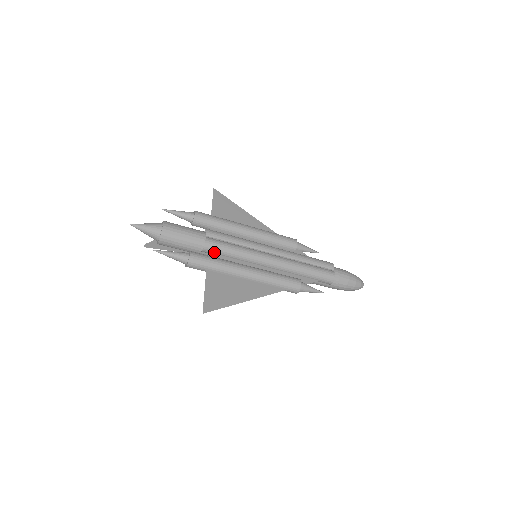
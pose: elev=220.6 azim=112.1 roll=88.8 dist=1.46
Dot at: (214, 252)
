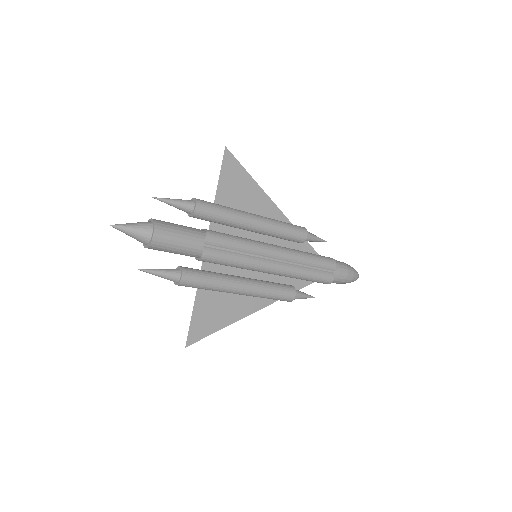
Dot at: (209, 262)
